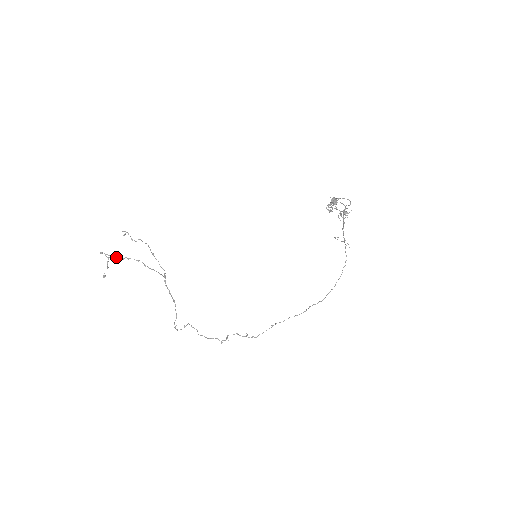
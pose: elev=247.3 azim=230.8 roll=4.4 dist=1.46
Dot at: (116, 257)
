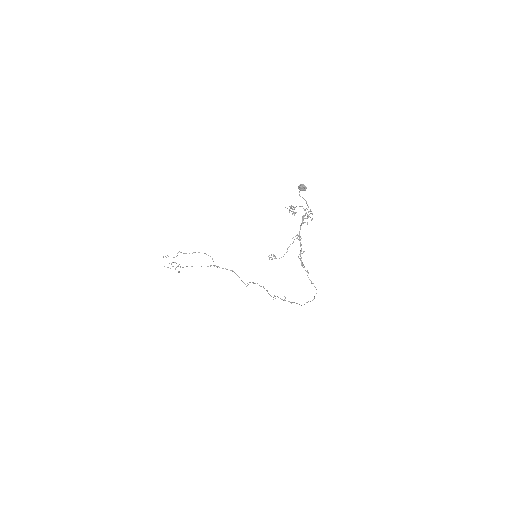
Dot at: occluded
